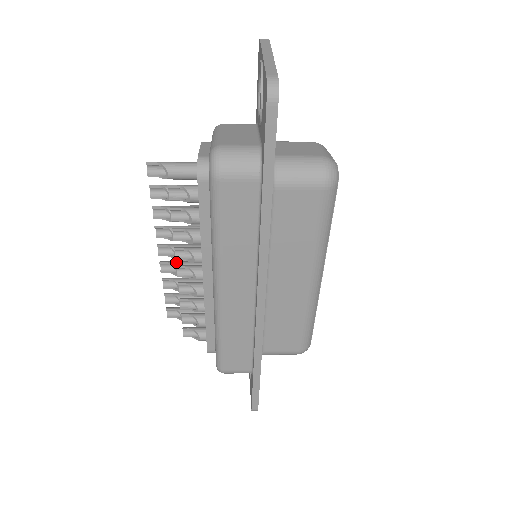
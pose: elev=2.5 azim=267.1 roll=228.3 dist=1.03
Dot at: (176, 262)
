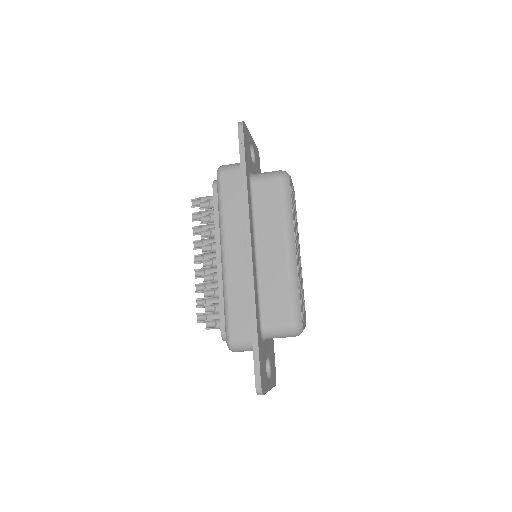
Dot at: (205, 268)
